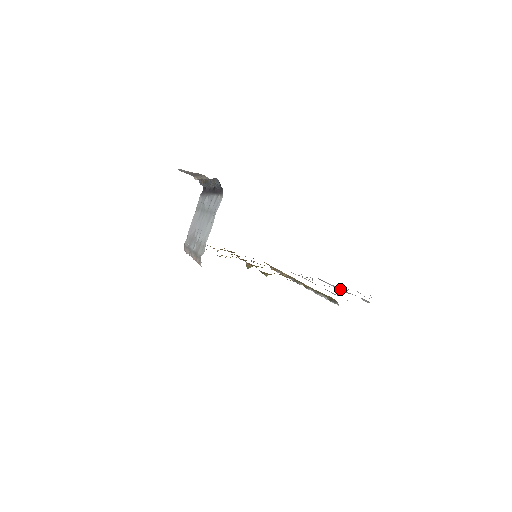
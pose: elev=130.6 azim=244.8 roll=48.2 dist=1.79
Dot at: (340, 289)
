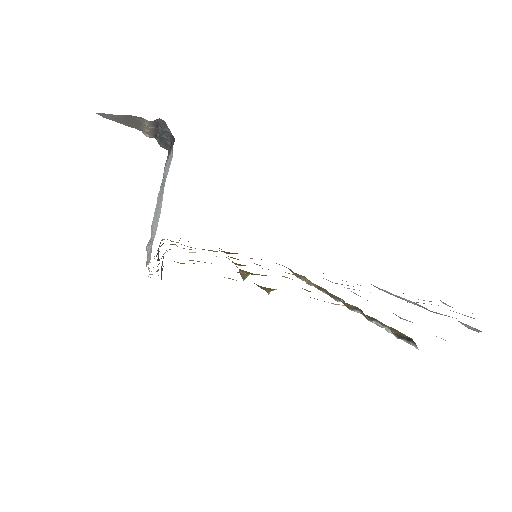
Dot at: (413, 303)
